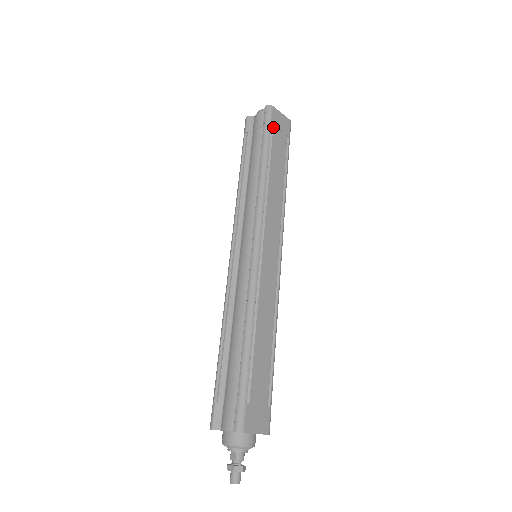
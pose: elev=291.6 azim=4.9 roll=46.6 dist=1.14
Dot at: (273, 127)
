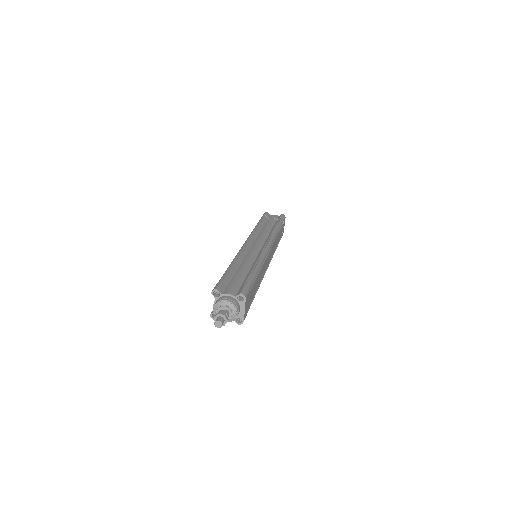
Dot at: (283, 223)
